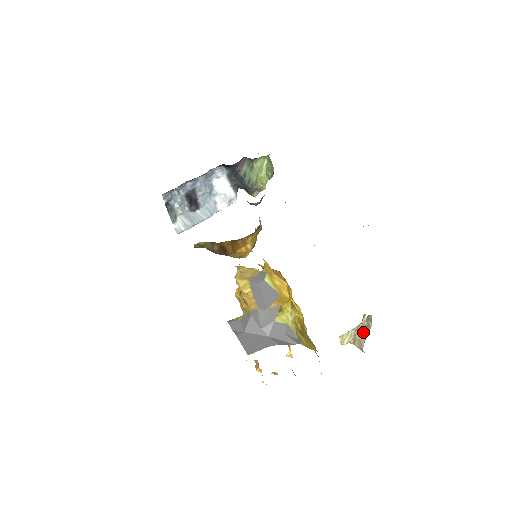
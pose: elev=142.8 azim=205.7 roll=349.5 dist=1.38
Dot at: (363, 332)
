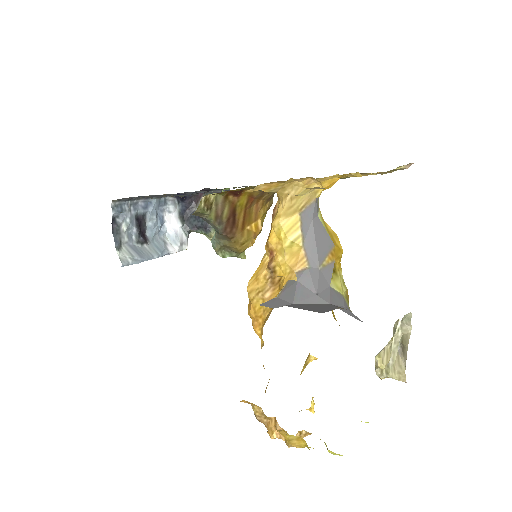
Dot at: (397, 351)
